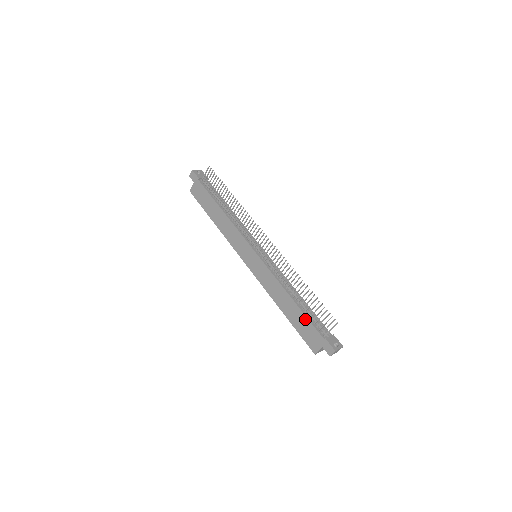
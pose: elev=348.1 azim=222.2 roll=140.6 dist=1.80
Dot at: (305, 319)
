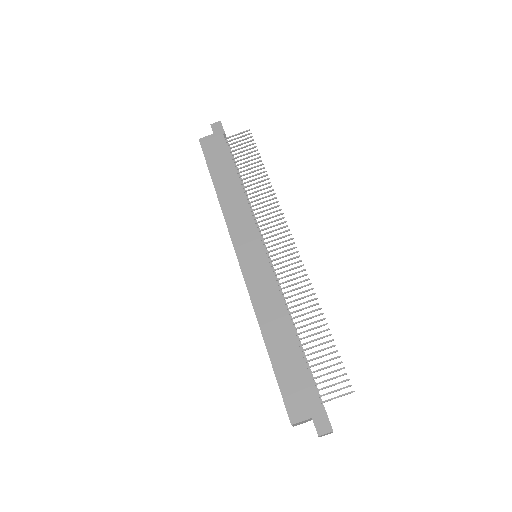
Dot at: (302, 366)
